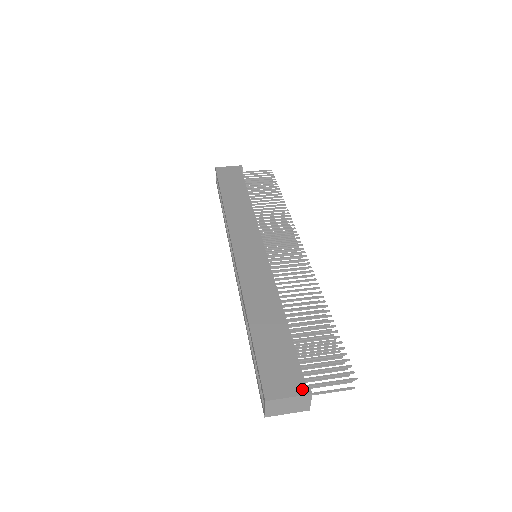
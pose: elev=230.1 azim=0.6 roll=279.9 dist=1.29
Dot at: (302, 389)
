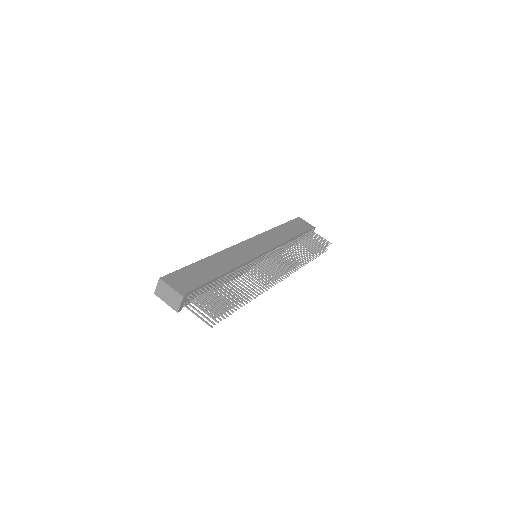
Dot at: (182, 292)
